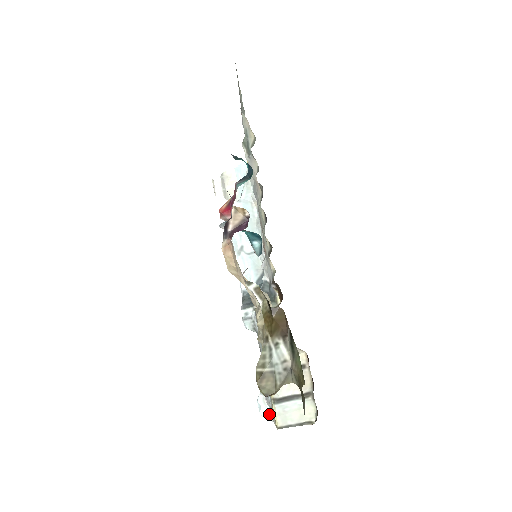
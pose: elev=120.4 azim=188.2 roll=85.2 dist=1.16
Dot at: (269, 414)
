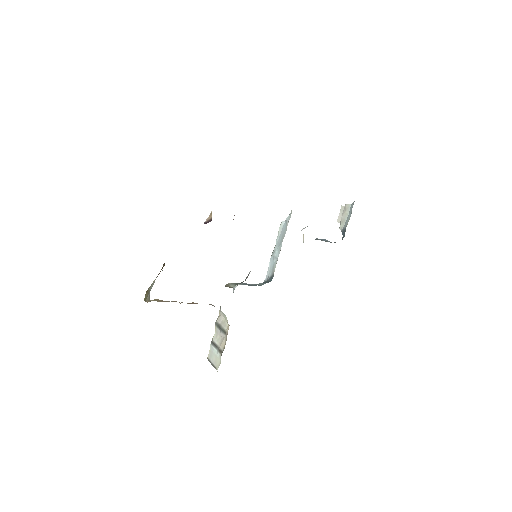
Dot at: occluded
